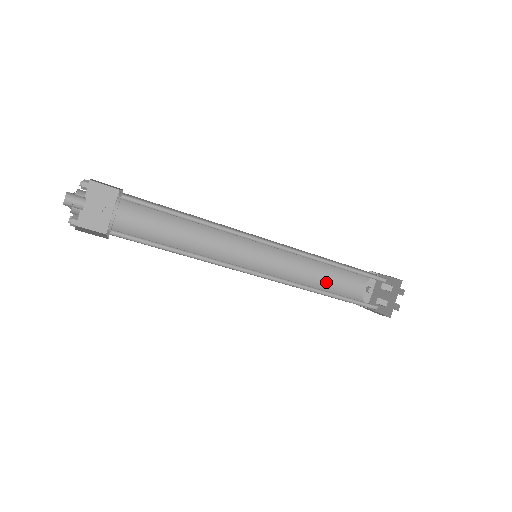
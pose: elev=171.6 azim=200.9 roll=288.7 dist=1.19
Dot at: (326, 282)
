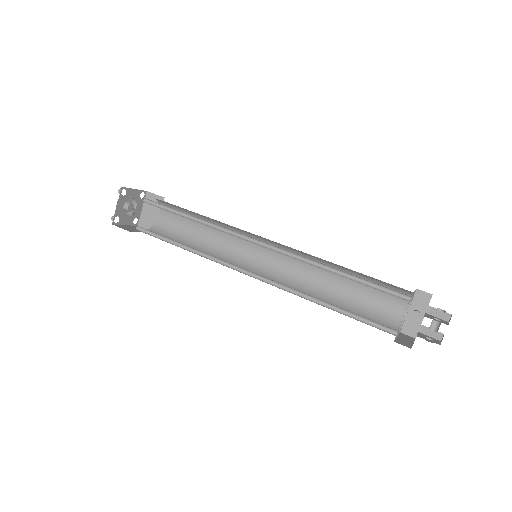
Dot at: (351, 296)
